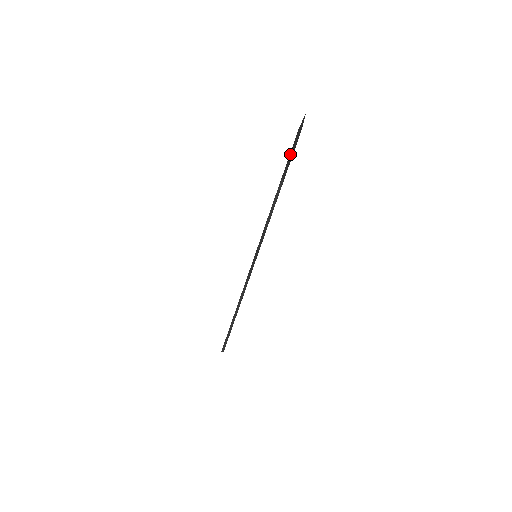
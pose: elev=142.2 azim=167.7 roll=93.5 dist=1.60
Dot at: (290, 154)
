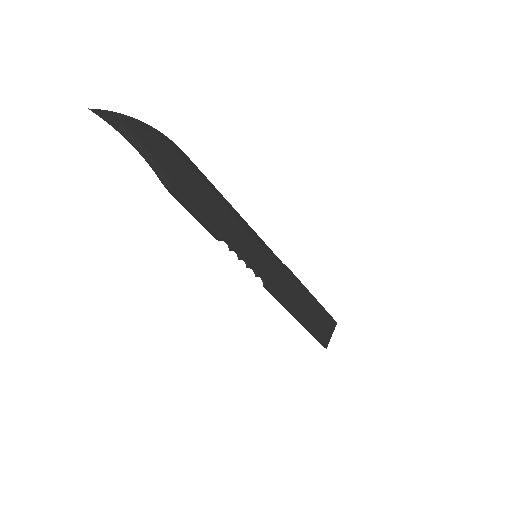
Dot at: (144, 154)
